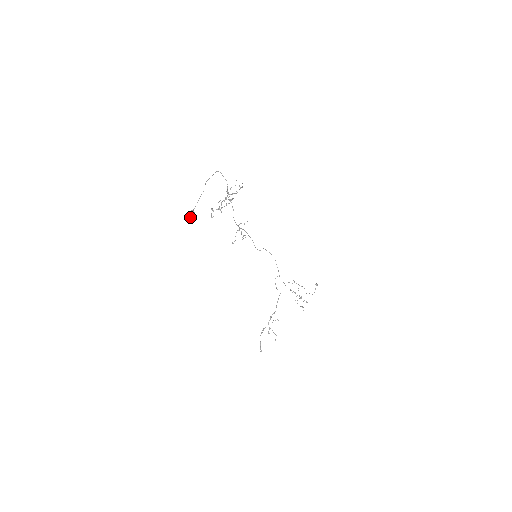
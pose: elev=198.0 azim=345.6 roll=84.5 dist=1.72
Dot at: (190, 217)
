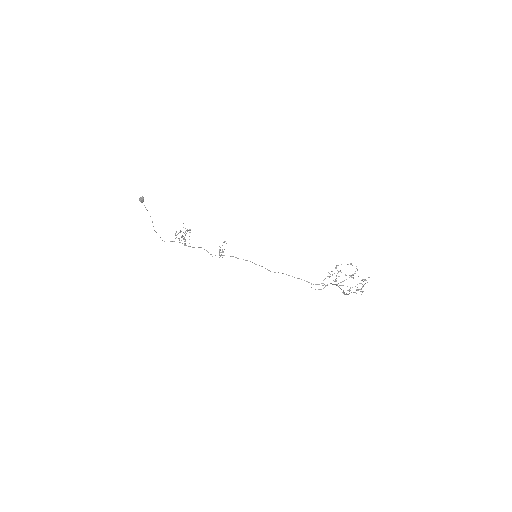
Dot at: (140, 198)
